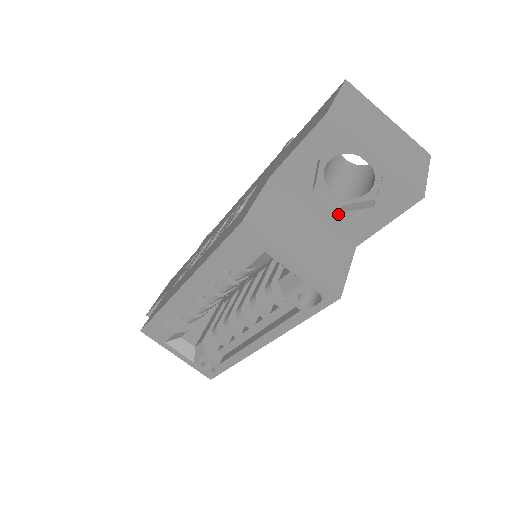
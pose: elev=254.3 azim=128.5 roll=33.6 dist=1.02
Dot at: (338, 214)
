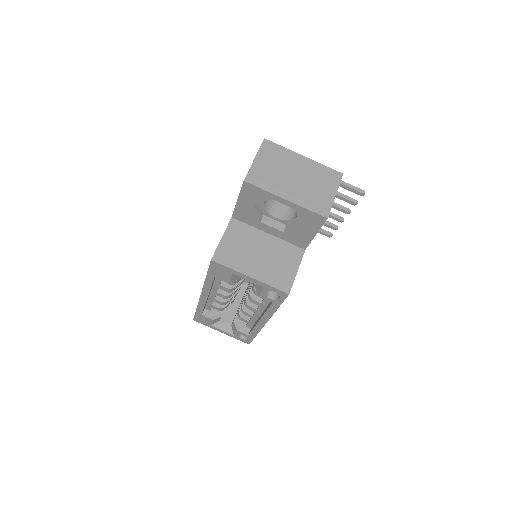
Dot at: (283, 233)
